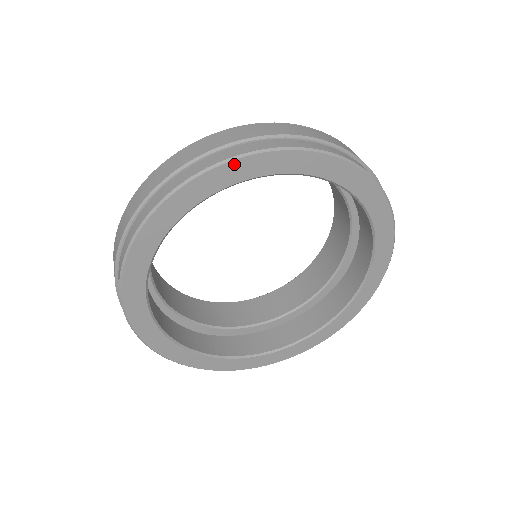
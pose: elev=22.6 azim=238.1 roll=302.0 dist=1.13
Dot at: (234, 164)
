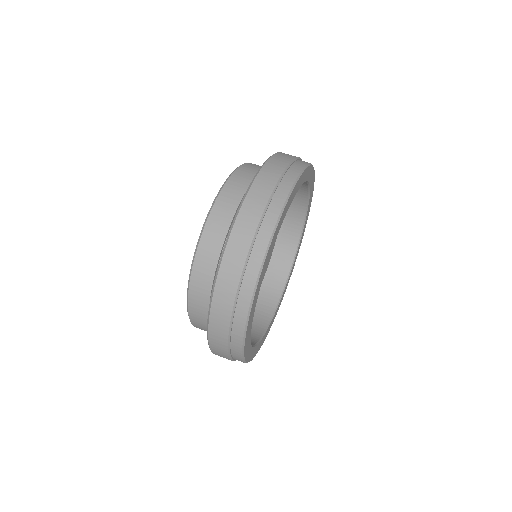
Dot at: (310, 168)
